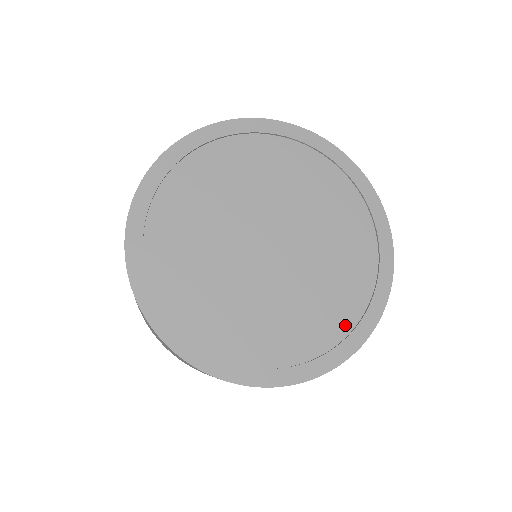
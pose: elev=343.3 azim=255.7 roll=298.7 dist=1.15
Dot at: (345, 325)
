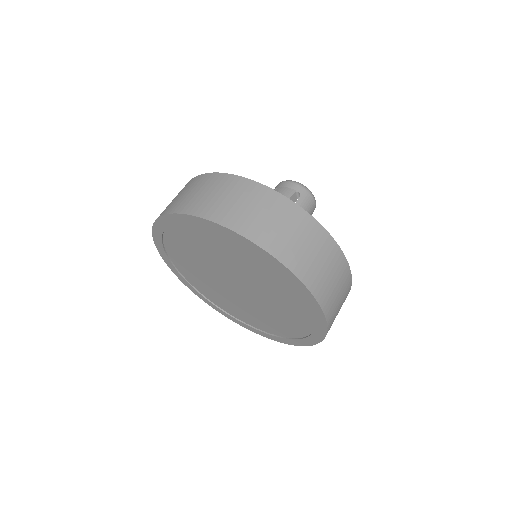
Dot at: (292, 334)
